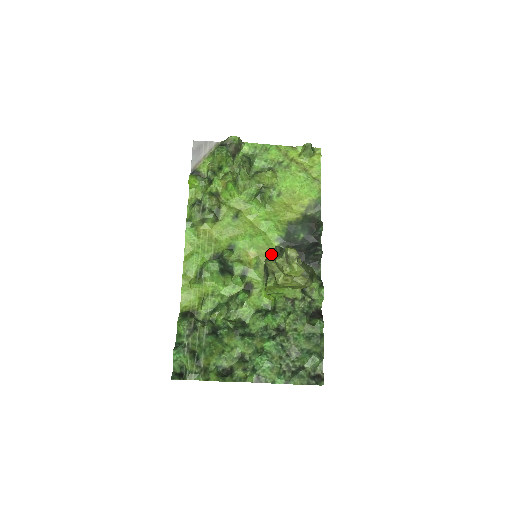
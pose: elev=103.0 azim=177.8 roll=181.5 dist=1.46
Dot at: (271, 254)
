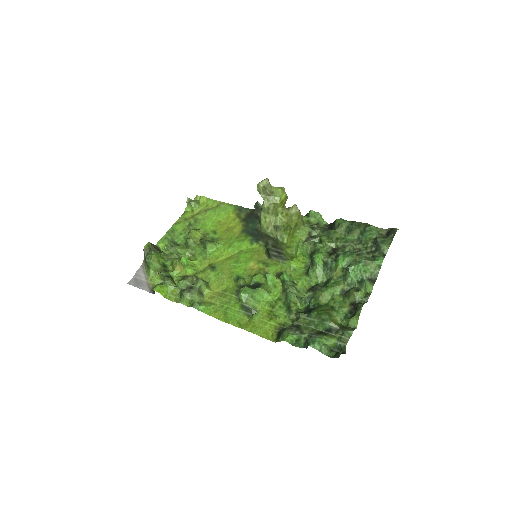
Dot at: (261, 251)
